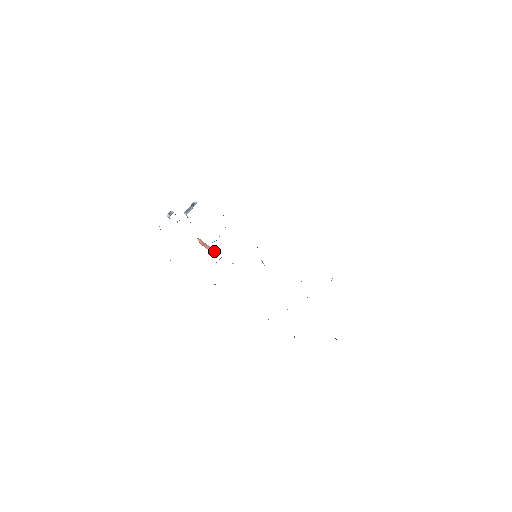
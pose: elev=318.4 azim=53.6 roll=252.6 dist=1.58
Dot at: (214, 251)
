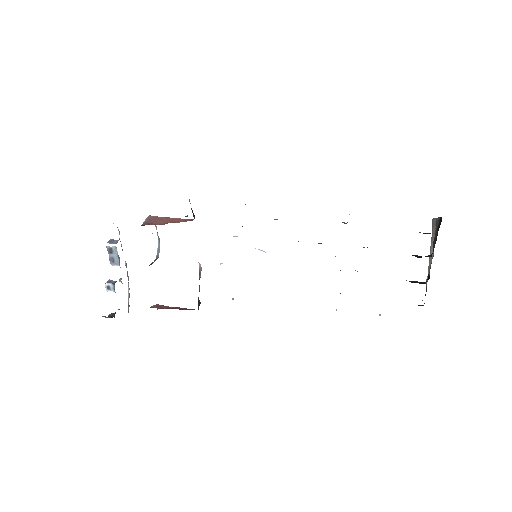
Dot at: occluded
